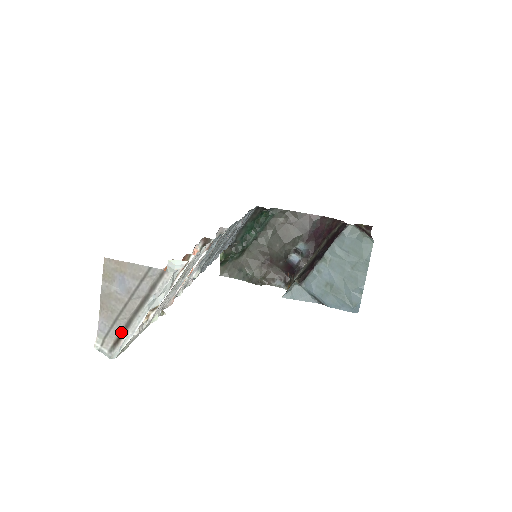
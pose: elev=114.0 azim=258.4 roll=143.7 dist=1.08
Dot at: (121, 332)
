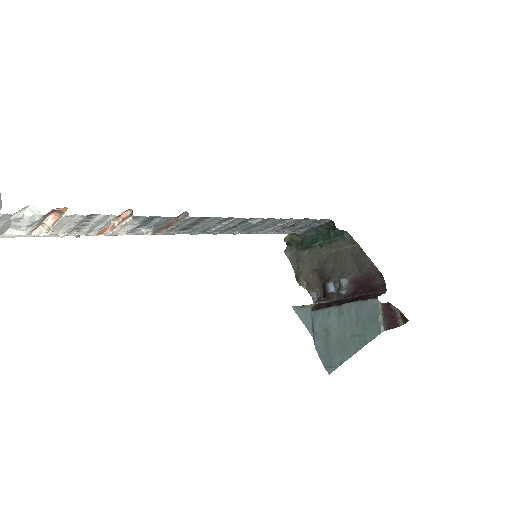
Dot at: out of frame
